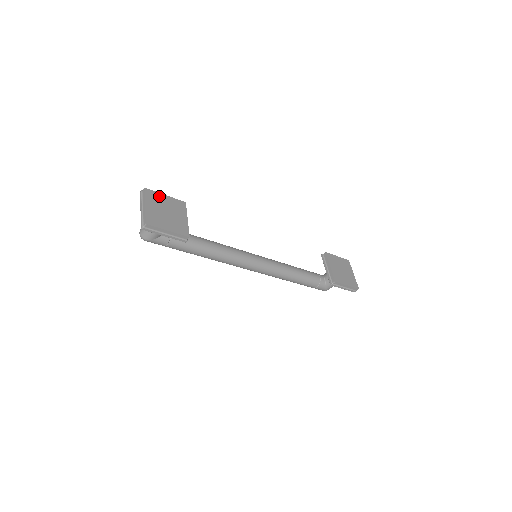
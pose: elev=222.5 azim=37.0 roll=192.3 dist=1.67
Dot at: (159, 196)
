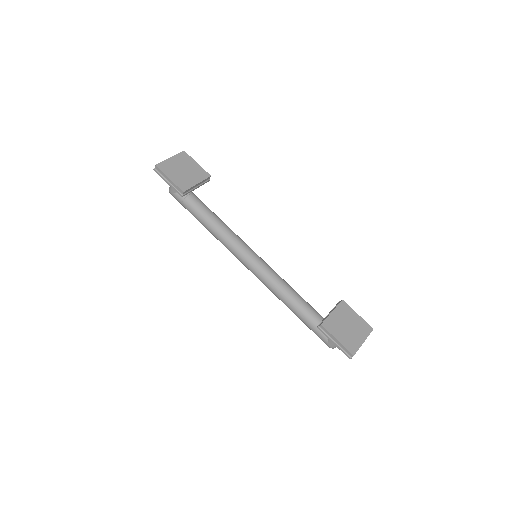
Dot at: (190, 160)
